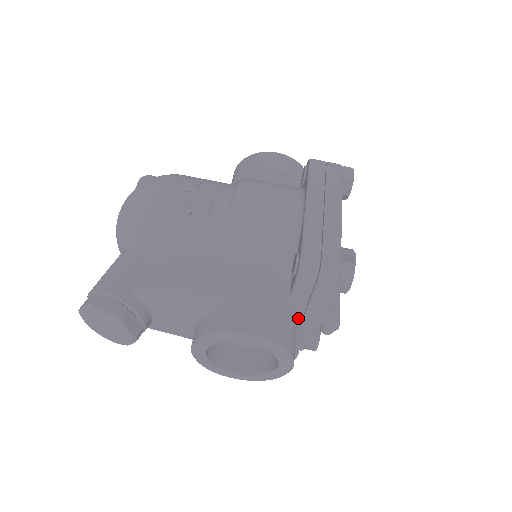
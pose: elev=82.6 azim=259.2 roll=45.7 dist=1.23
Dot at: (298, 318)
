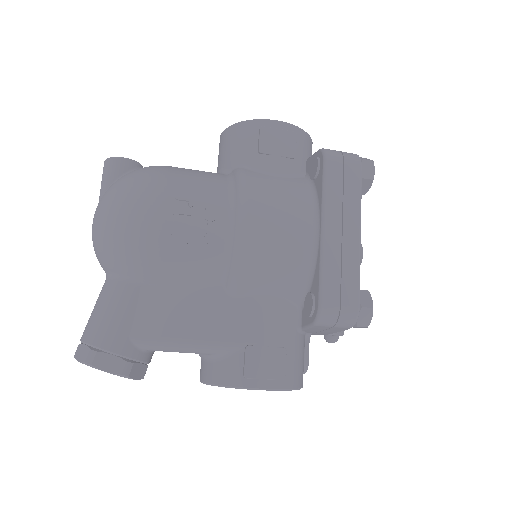
Dot at: (305, 338)
